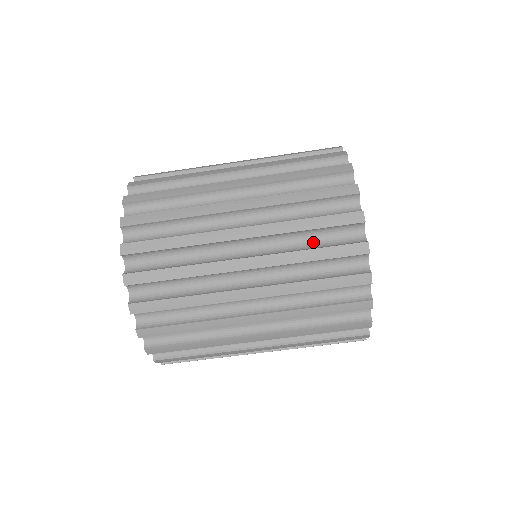
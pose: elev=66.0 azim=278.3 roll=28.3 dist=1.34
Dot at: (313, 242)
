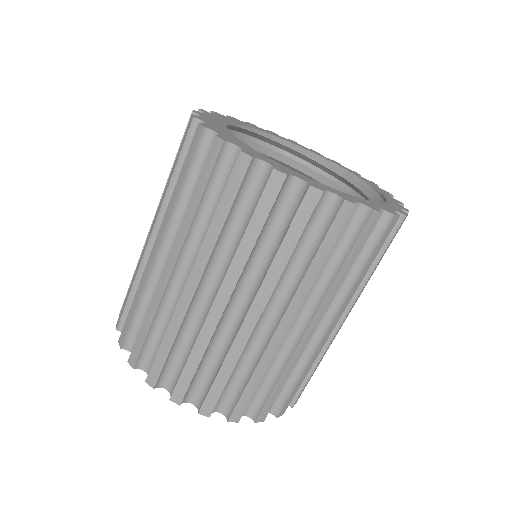
Dot at: (217, 205)
